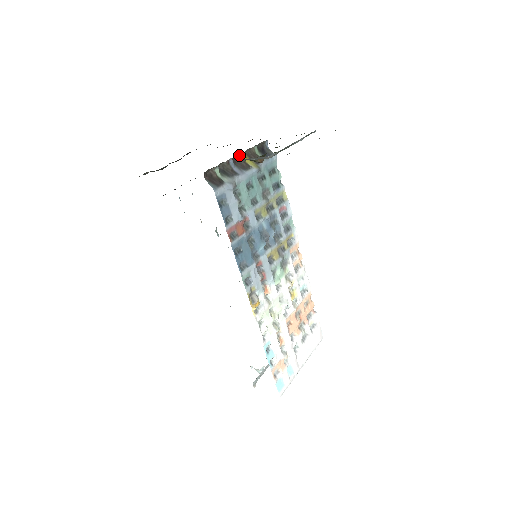
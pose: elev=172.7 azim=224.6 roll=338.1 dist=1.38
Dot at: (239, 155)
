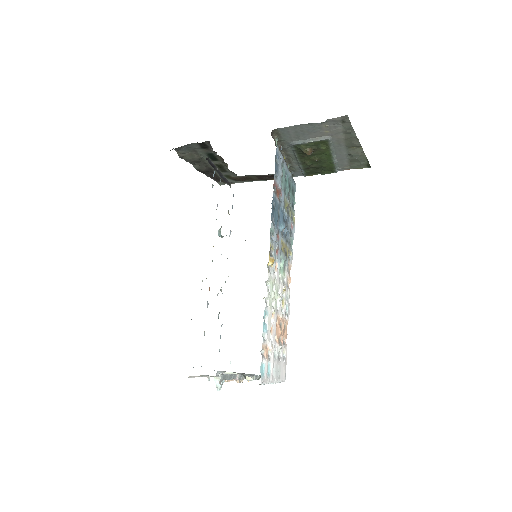
Dot at: (283, 155)
